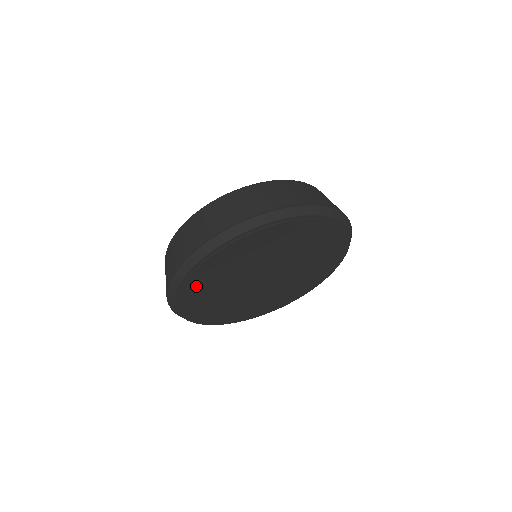
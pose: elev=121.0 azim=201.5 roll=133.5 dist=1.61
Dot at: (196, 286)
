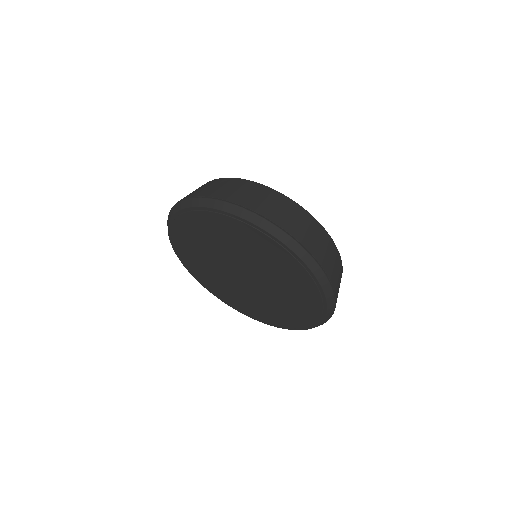
Dot at: (195, 269)
